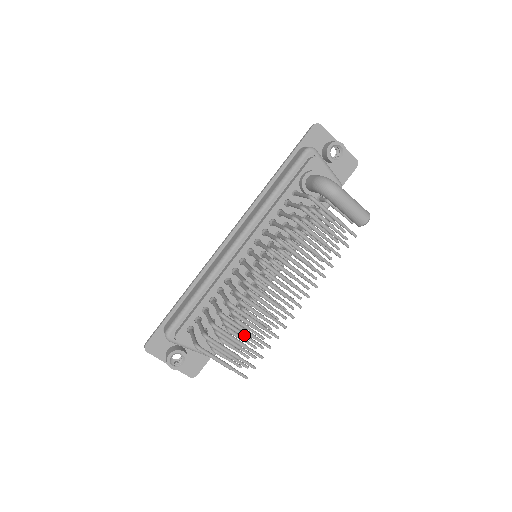
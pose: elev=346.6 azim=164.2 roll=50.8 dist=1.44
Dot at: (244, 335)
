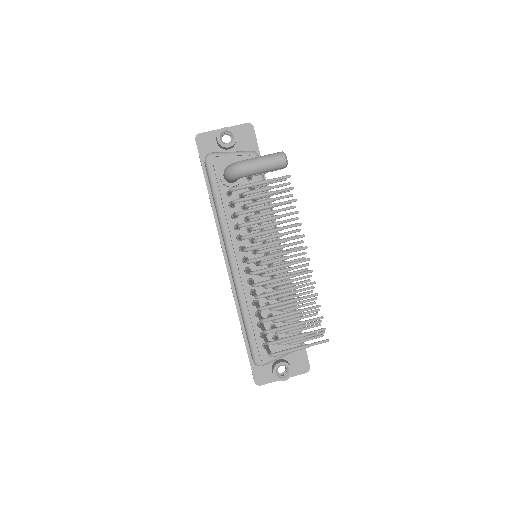
Dot at: (295, 316)
